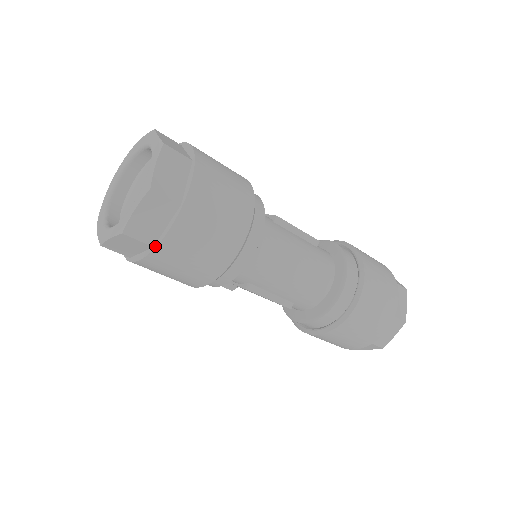
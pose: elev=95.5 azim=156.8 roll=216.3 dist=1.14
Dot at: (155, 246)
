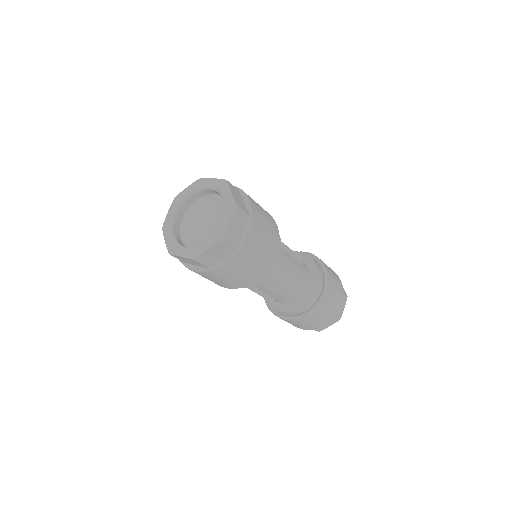
Dot at: (211, 269)
